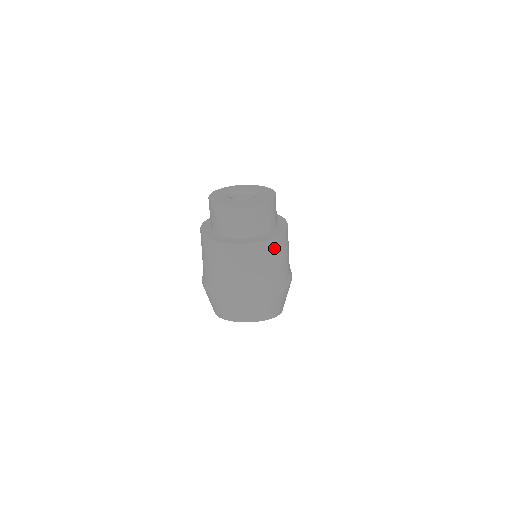
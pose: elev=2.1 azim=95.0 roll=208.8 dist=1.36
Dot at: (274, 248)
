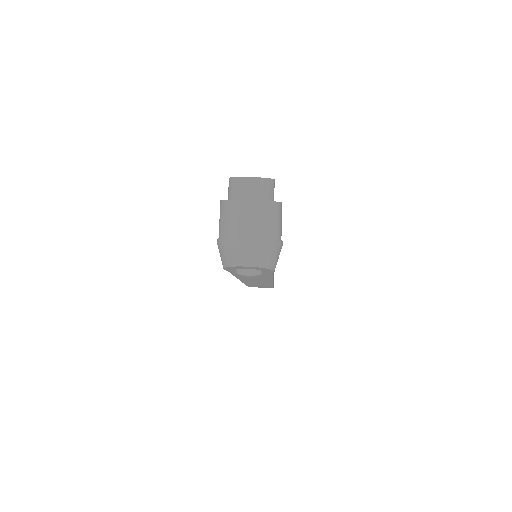
Dot at: (271, 209)
